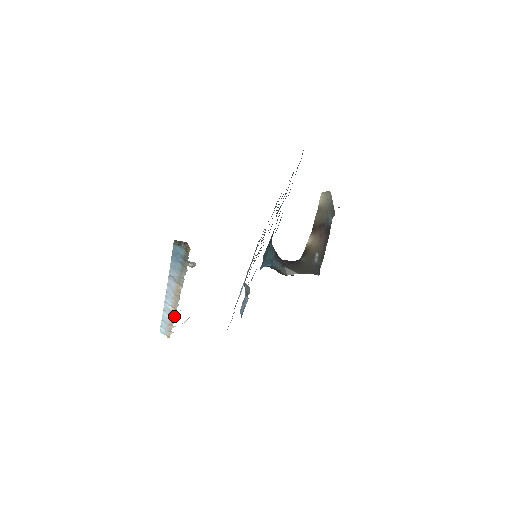
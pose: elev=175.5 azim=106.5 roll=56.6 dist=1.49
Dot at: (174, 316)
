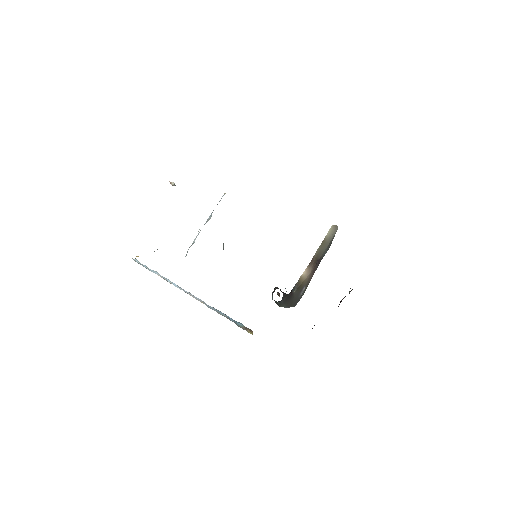
Dot at: (166, 280)
